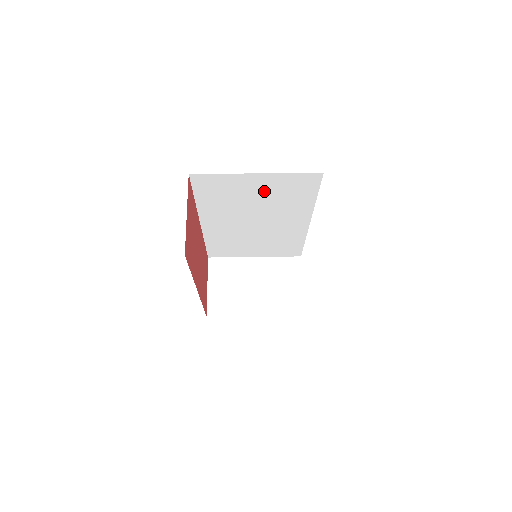
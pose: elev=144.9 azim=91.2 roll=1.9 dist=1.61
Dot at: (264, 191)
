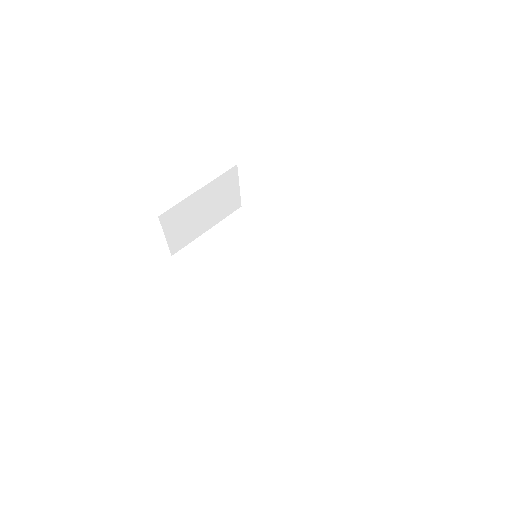
Dot at: occluded
